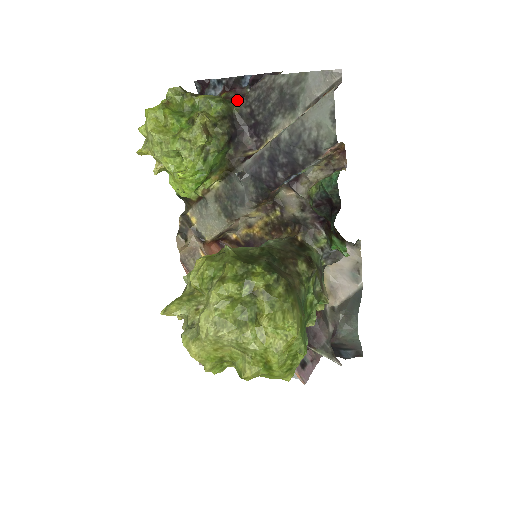
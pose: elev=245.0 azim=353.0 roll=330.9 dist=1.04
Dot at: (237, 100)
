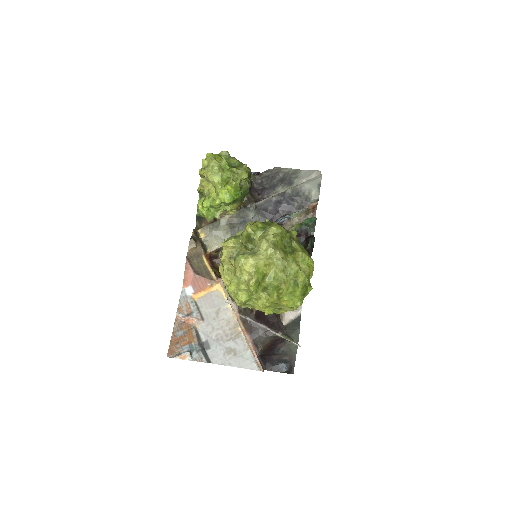
Dot at: occluded
